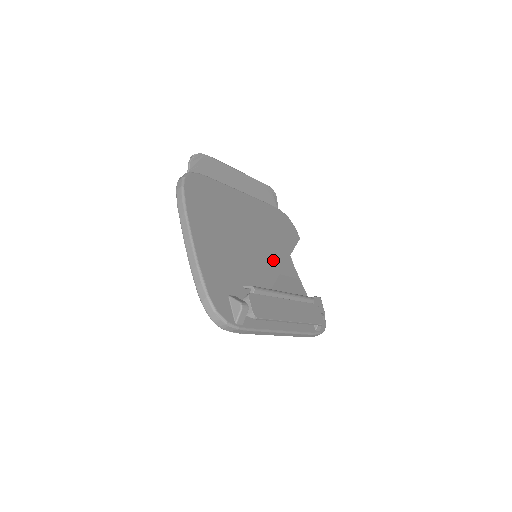
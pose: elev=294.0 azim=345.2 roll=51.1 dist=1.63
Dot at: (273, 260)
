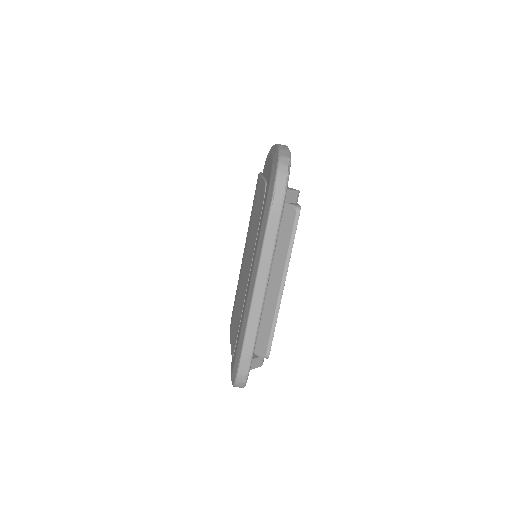
Dot at: occluded
